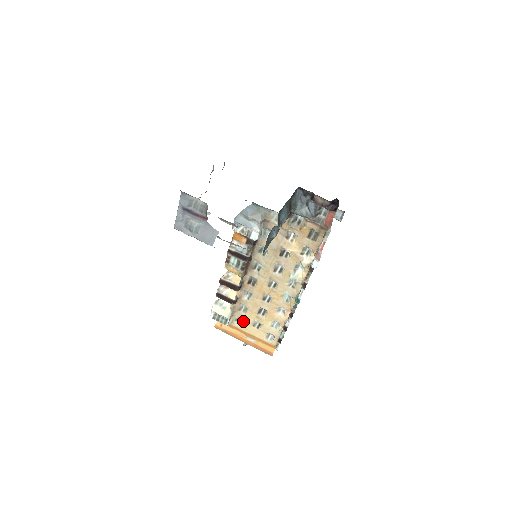
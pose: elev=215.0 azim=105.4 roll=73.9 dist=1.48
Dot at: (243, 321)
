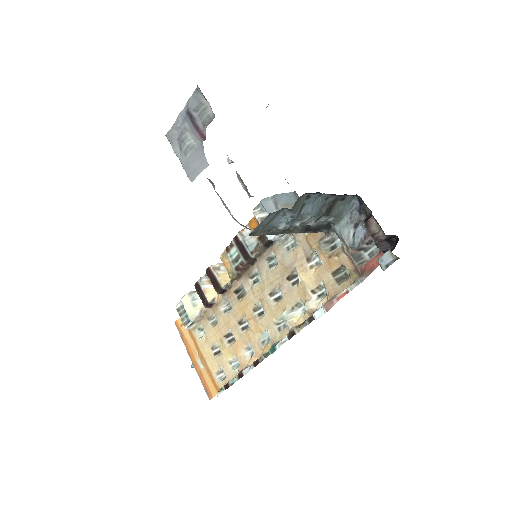
Dot at: (205, 335)
